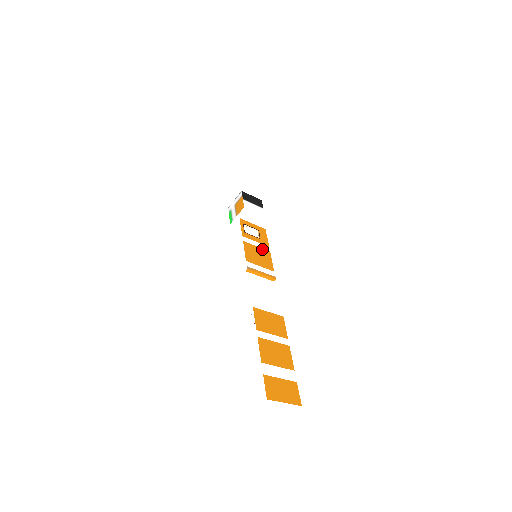
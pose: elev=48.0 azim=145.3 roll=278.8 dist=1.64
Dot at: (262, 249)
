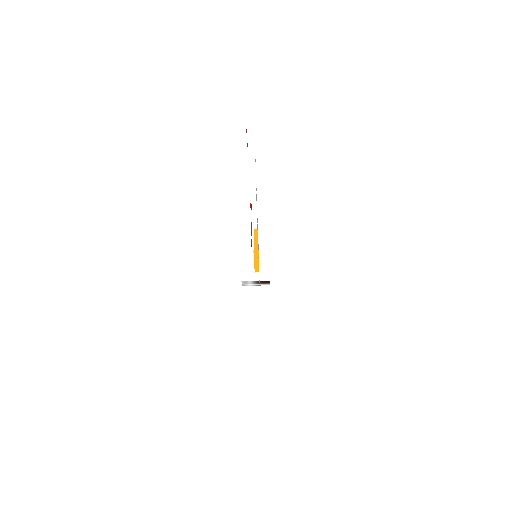
Dot at: occluded
